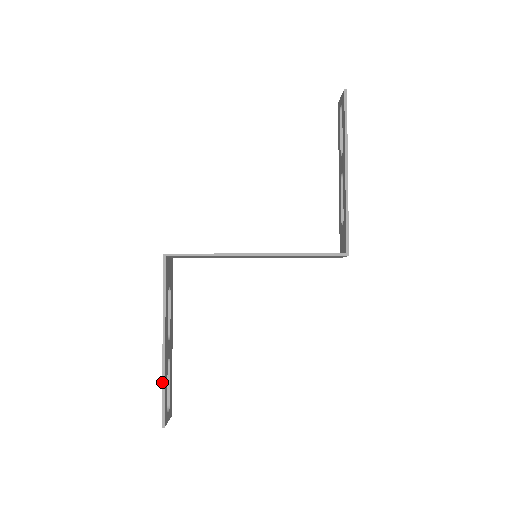
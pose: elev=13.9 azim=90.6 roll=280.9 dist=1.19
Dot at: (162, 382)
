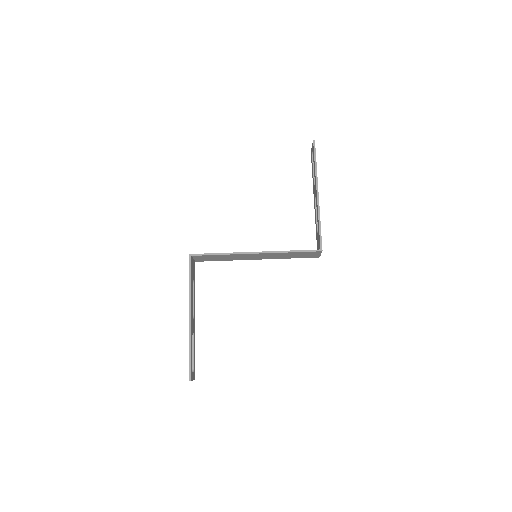
Dot at: (189, 347)
